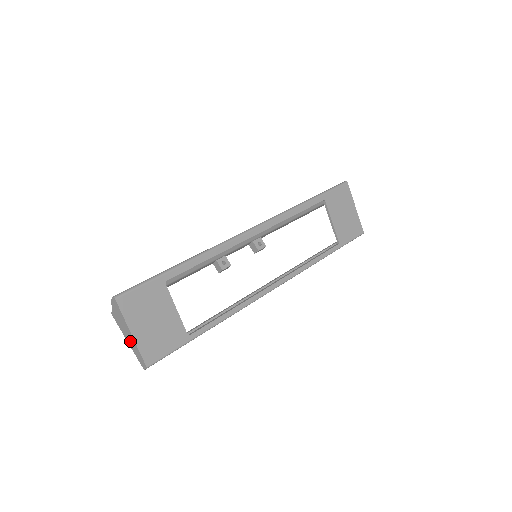
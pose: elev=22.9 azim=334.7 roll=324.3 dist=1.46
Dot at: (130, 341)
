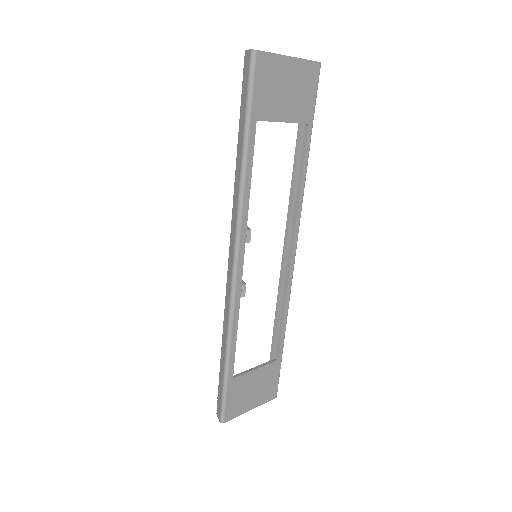
Dot at: occluded
